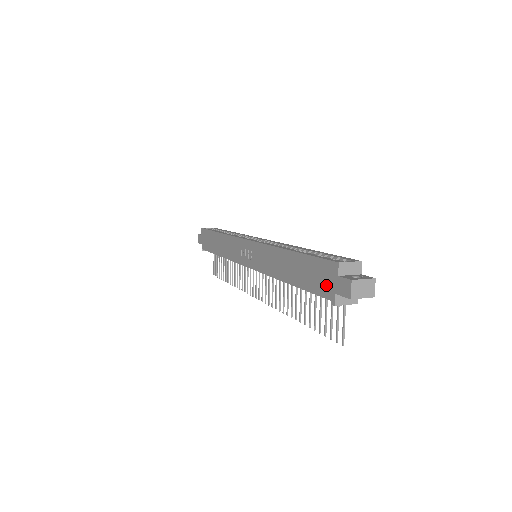
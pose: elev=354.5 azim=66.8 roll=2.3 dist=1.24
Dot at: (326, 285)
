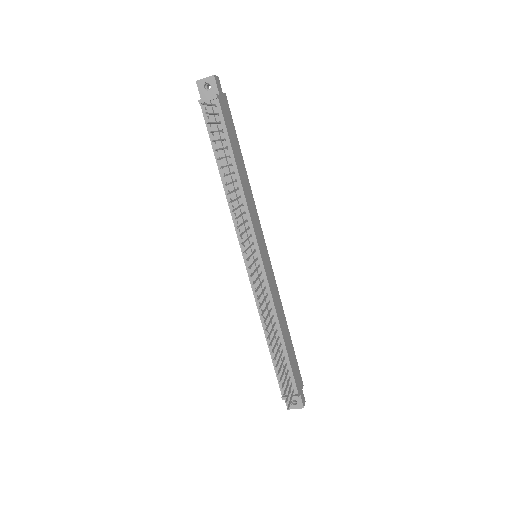
Dot at: occluded
